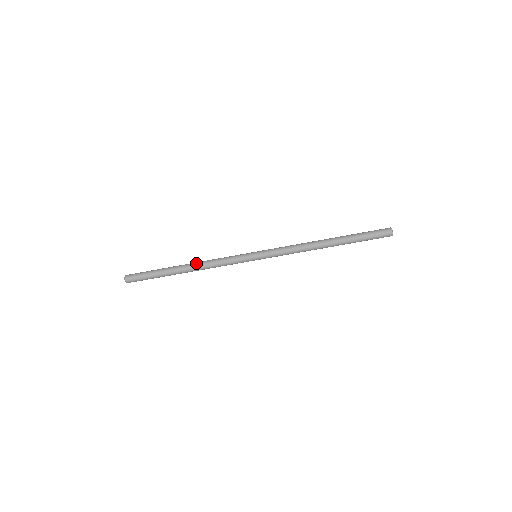
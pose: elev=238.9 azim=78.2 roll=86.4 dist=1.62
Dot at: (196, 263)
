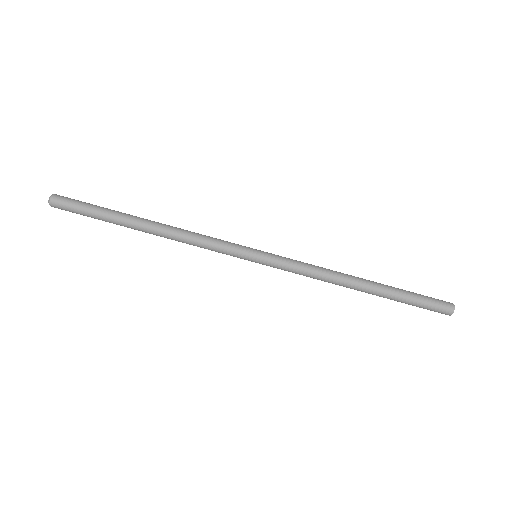
Dot at: occluded
